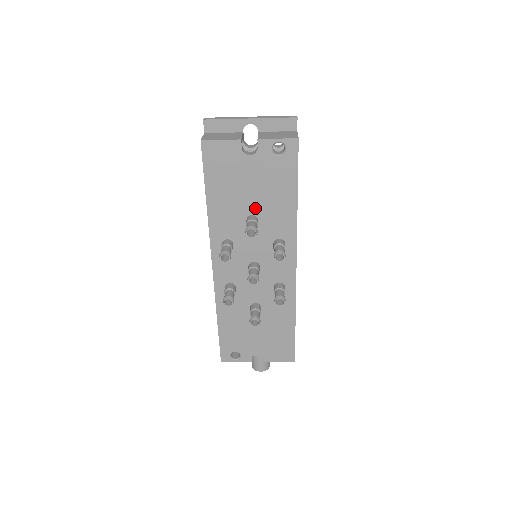
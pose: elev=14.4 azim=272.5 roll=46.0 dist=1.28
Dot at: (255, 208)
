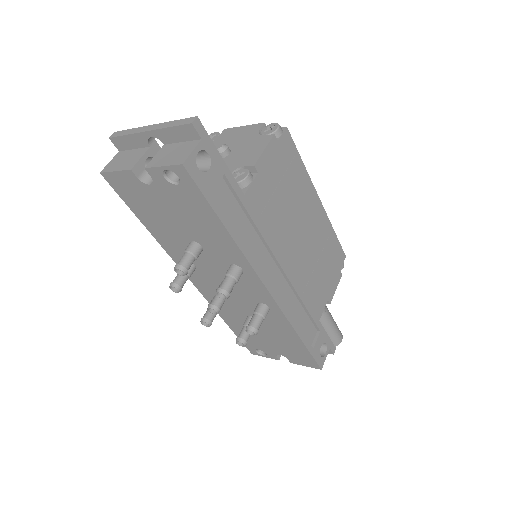
Dot at: (191, 235)
